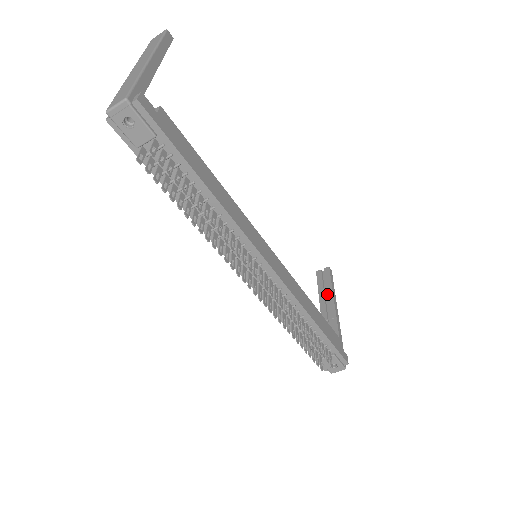
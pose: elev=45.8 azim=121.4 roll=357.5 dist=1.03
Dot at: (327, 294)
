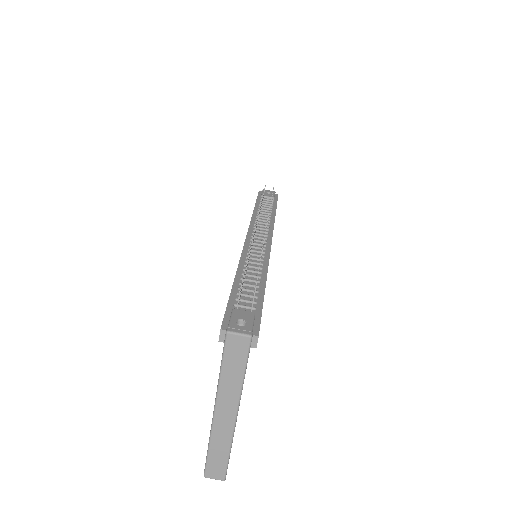
Dot at: occluded
